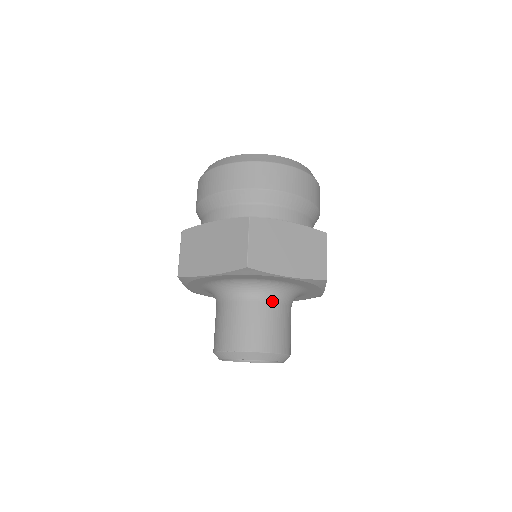
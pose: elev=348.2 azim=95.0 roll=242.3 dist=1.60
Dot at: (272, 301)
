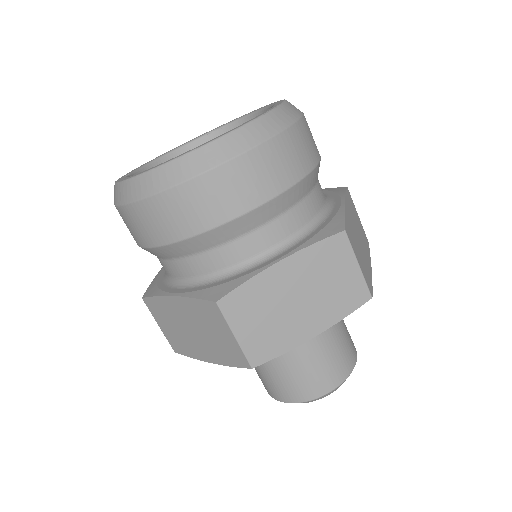
Dot at: occluded
